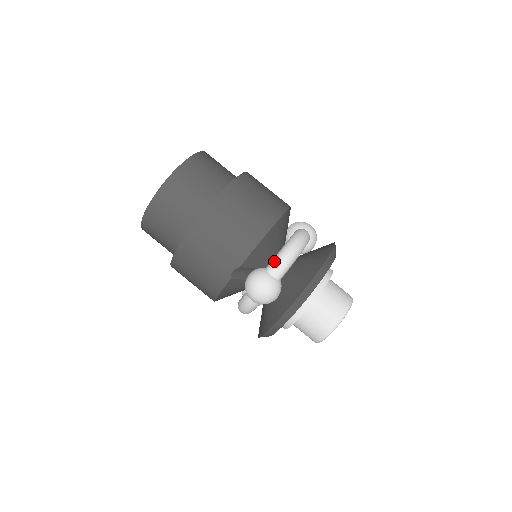
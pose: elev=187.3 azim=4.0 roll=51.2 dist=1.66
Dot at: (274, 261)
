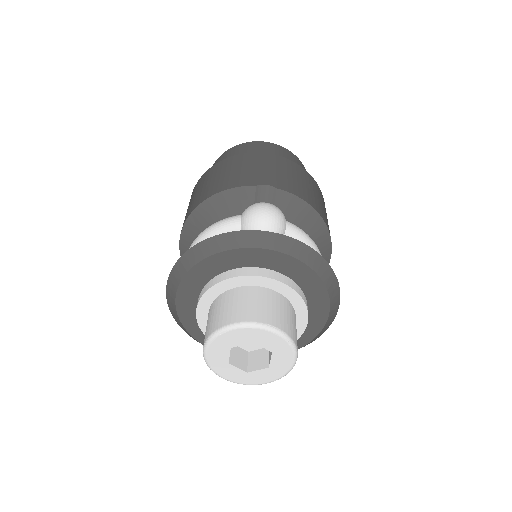
Dot at: (298, 227)
